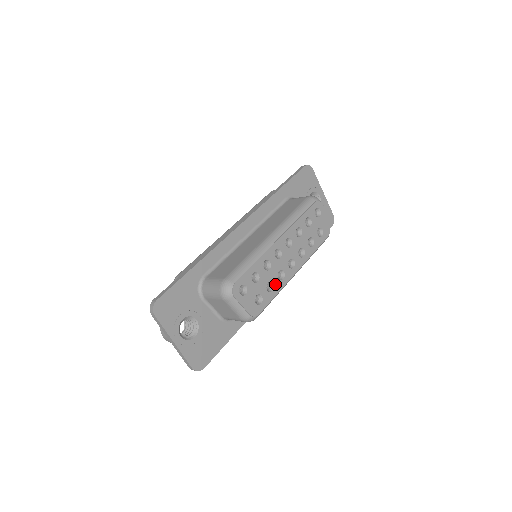
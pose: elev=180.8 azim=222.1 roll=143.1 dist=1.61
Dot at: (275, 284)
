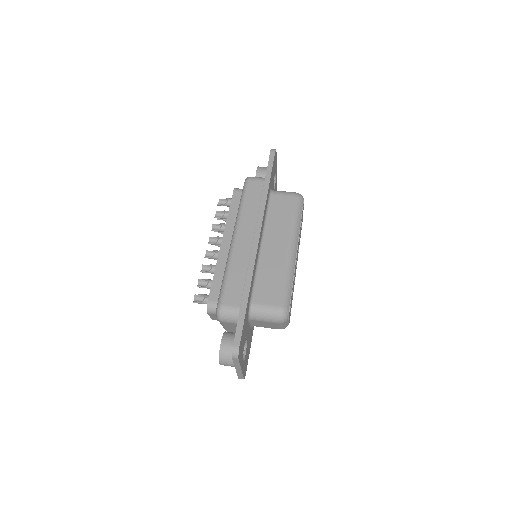
Dot at: (293, 289)
